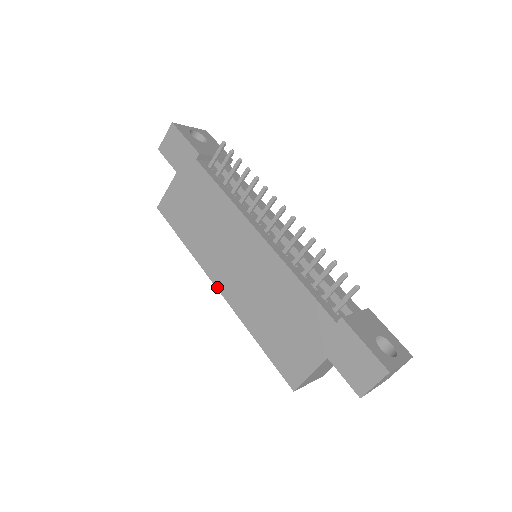
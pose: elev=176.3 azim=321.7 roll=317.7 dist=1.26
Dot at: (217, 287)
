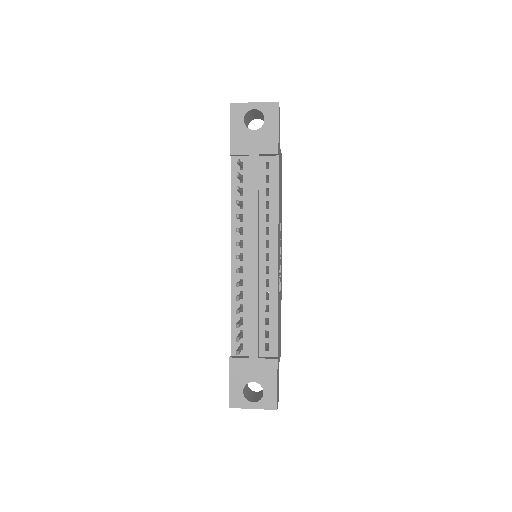
Dot at: occluded
